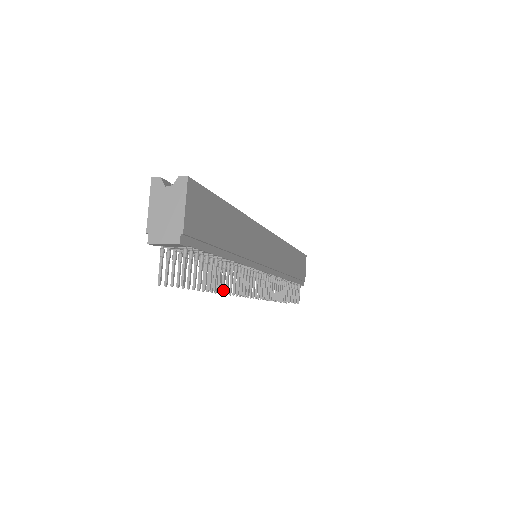
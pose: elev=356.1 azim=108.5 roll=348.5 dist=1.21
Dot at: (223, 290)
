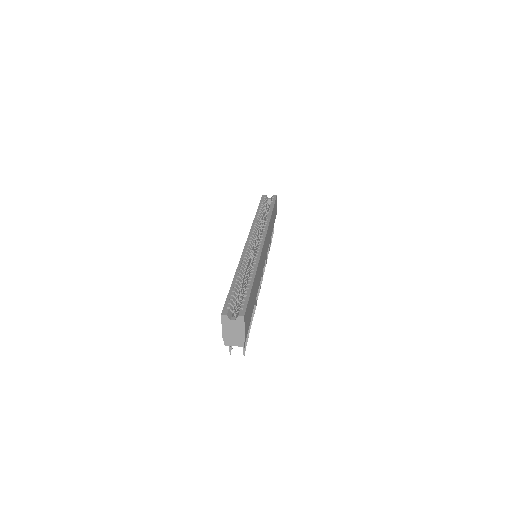
Dot at: occluded
